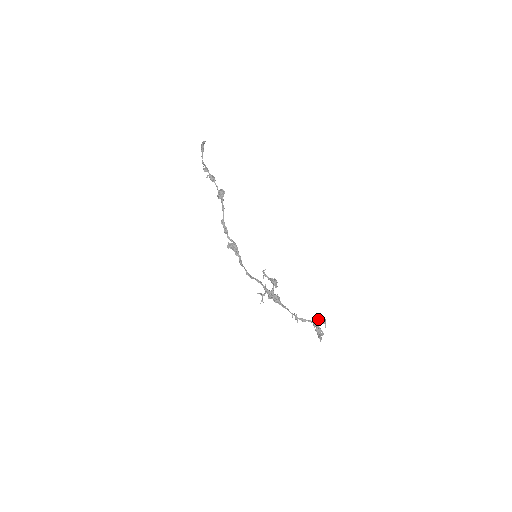
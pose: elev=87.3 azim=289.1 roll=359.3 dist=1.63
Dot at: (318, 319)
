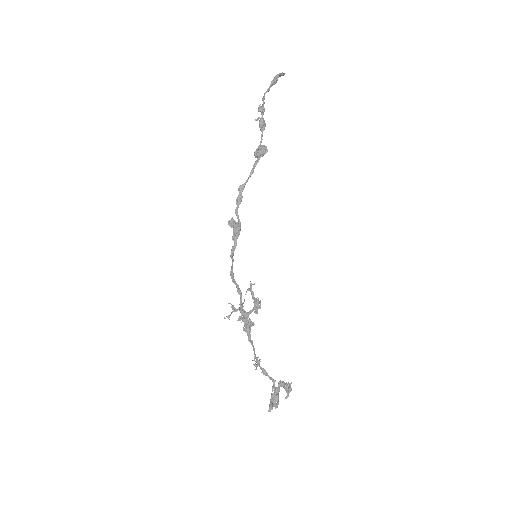
Dot at: (283, 383)
